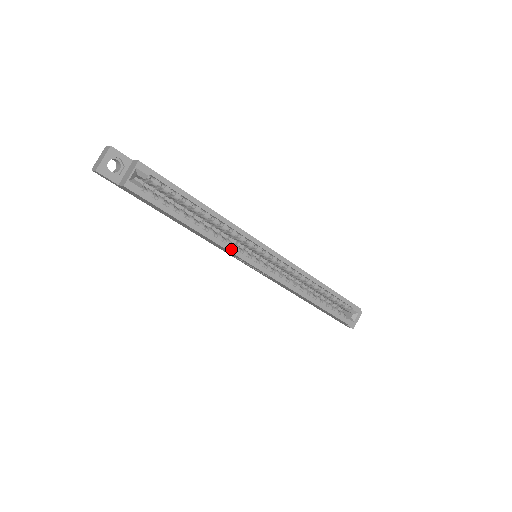
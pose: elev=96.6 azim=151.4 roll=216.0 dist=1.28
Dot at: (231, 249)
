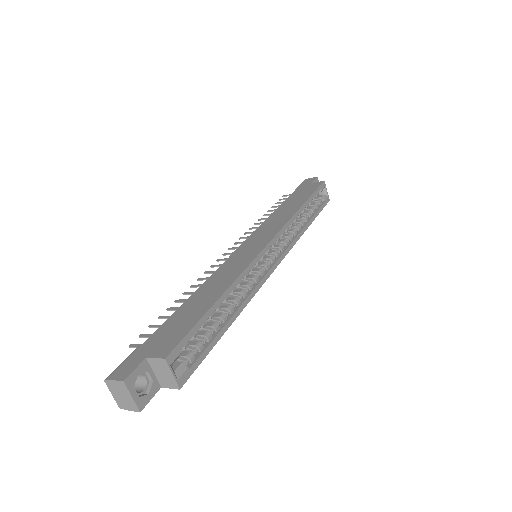
Dot at: (257, 288)
